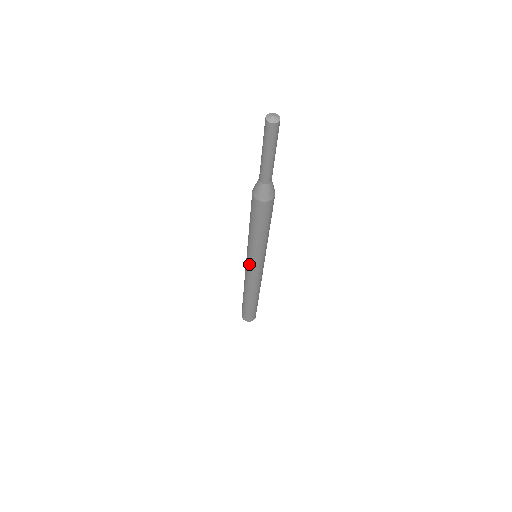
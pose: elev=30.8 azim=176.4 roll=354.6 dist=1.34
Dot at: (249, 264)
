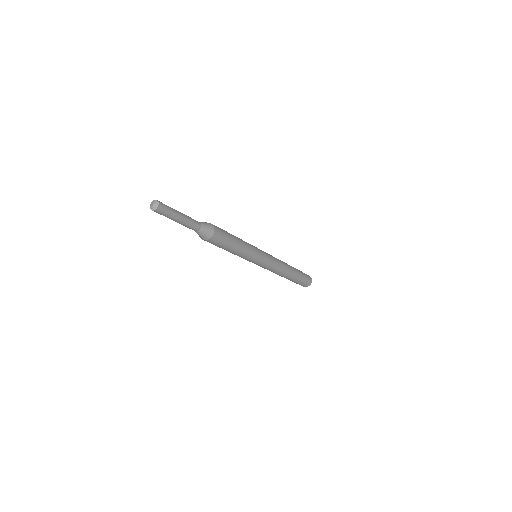
Dot at: occluded
